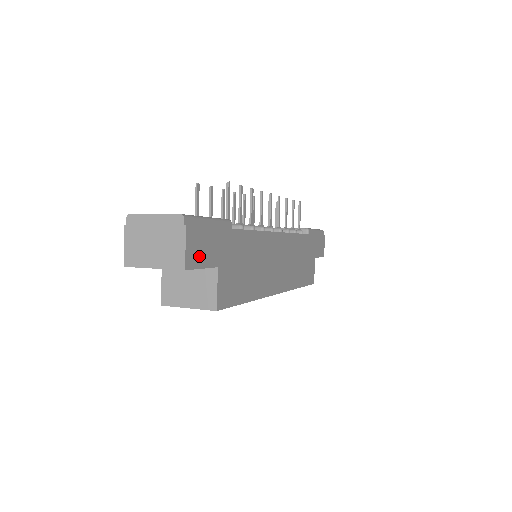
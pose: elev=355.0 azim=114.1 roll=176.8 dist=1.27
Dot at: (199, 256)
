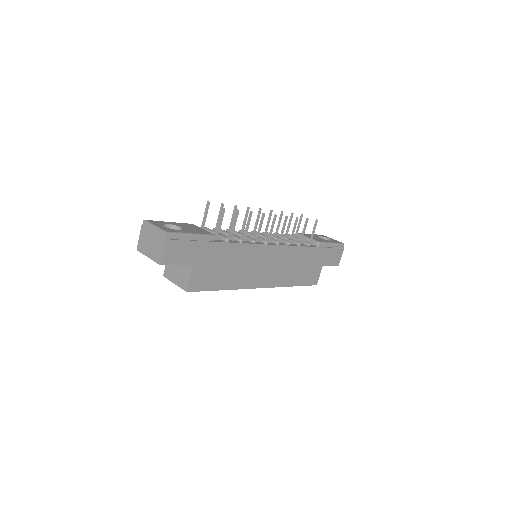
Dot at: (175, 258)
